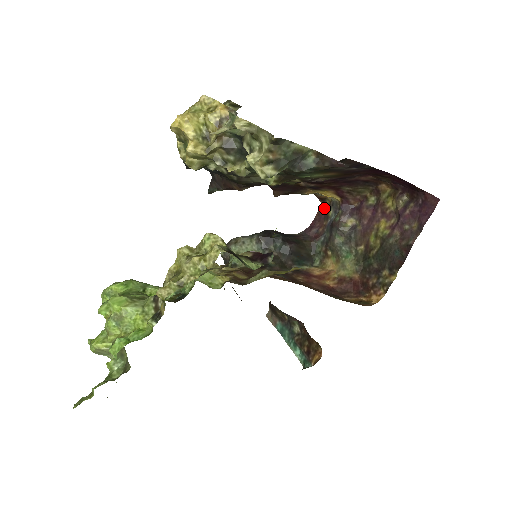
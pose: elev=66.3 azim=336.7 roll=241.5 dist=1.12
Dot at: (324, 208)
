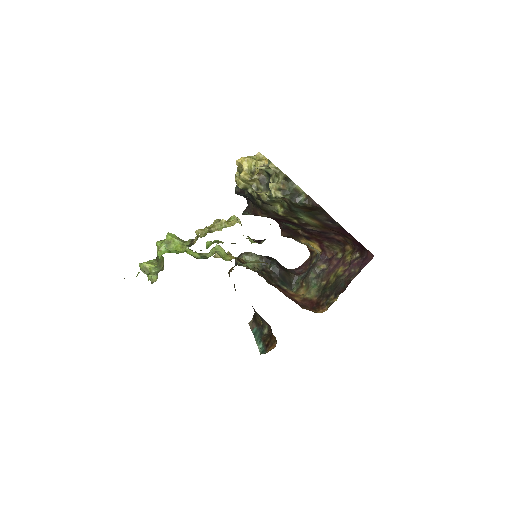
Dot at: (311, 258)
